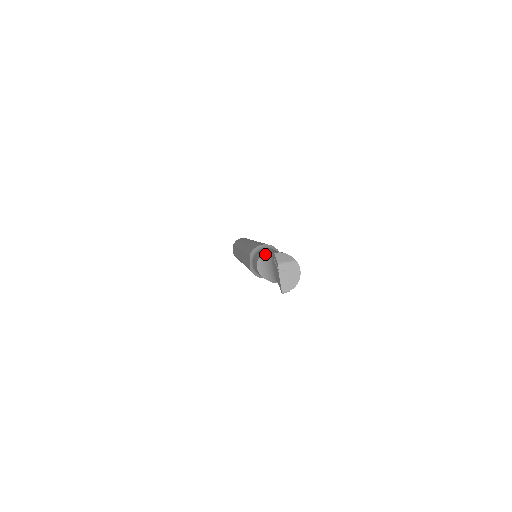
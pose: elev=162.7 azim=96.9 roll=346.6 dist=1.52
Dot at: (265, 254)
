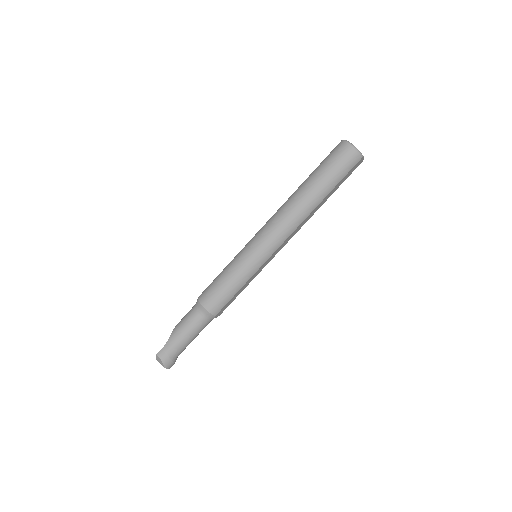
Dot at: (170, 336)
